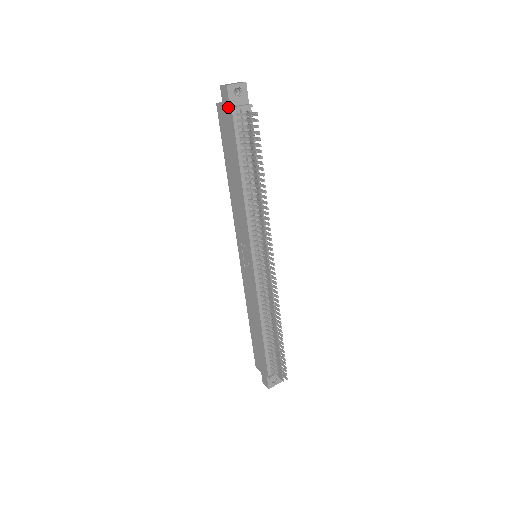
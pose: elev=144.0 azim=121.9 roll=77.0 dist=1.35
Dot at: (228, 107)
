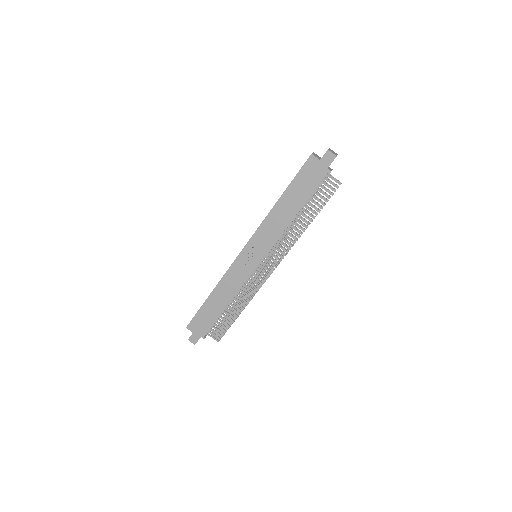
Dot at: (326, 167)
